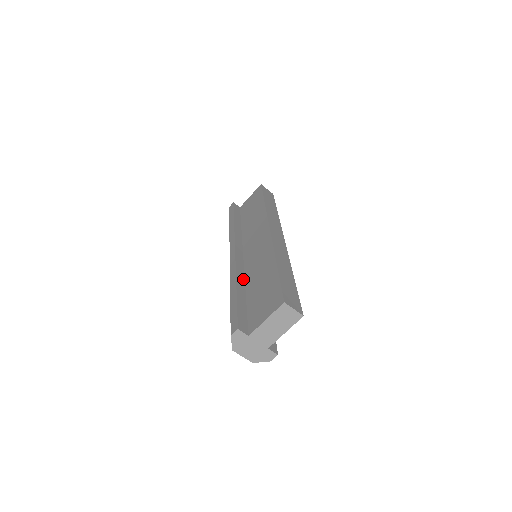
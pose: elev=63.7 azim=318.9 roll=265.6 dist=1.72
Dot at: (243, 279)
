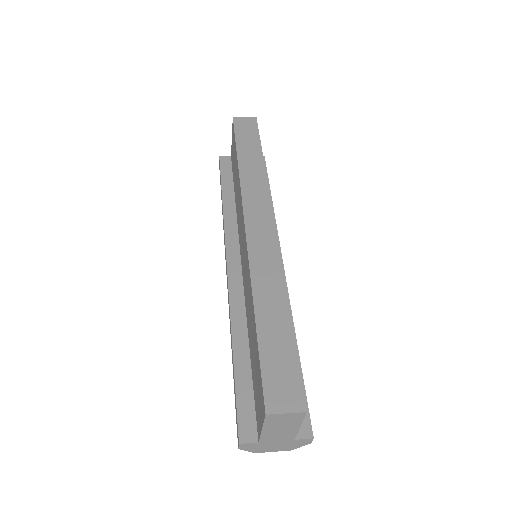
Dot at: (243, 318)
